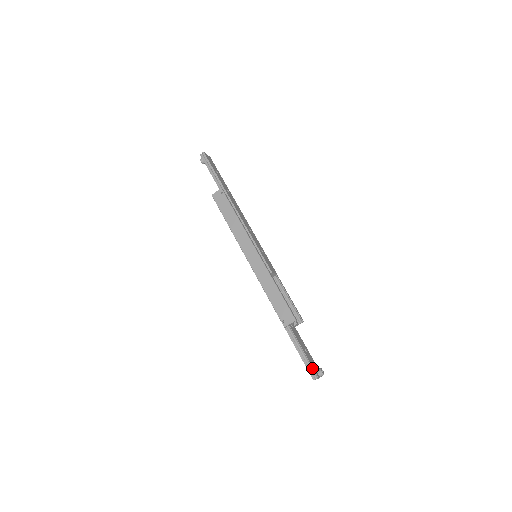
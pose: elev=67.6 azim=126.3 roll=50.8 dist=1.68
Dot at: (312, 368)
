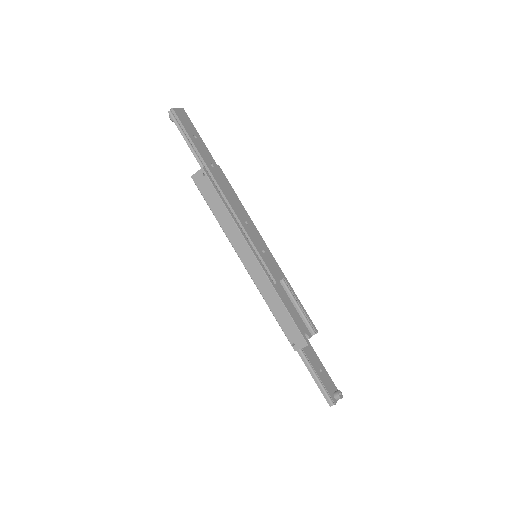
Dot at: (328, 394)
